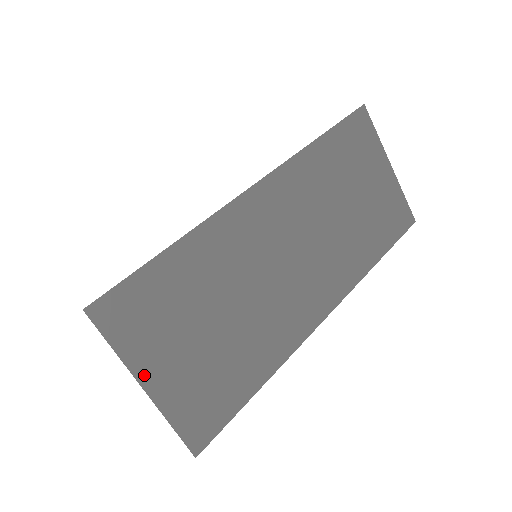
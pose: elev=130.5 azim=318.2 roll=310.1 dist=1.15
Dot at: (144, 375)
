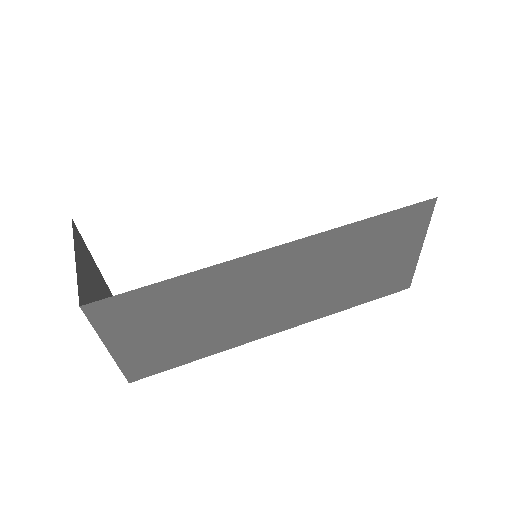
Dot at: (111, 343)
